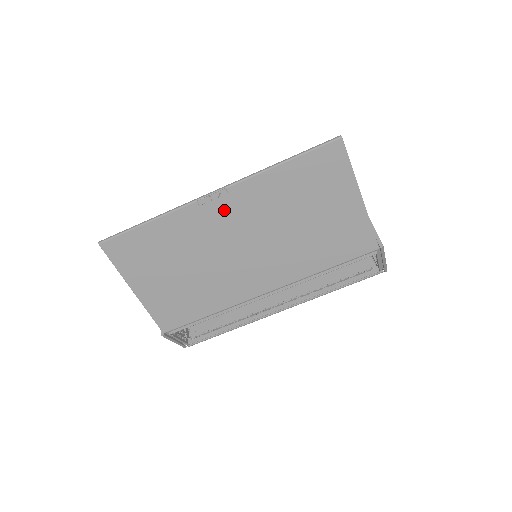
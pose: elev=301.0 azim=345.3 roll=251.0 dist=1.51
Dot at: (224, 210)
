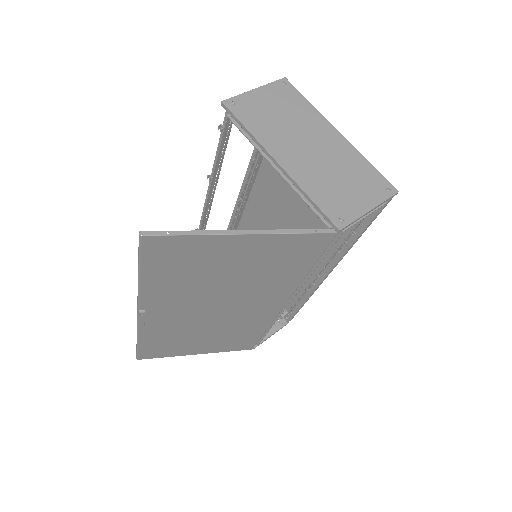
Dot at: (163, 314)
